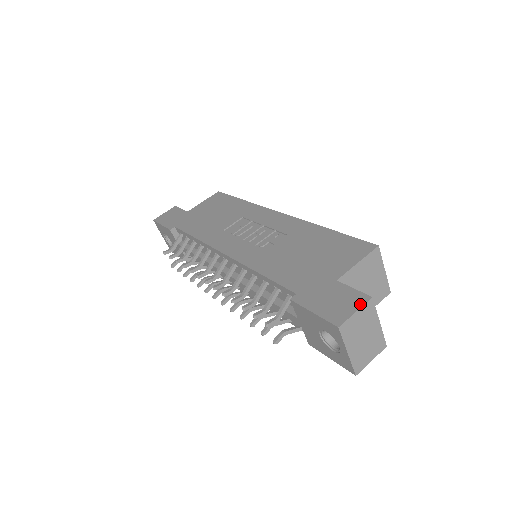
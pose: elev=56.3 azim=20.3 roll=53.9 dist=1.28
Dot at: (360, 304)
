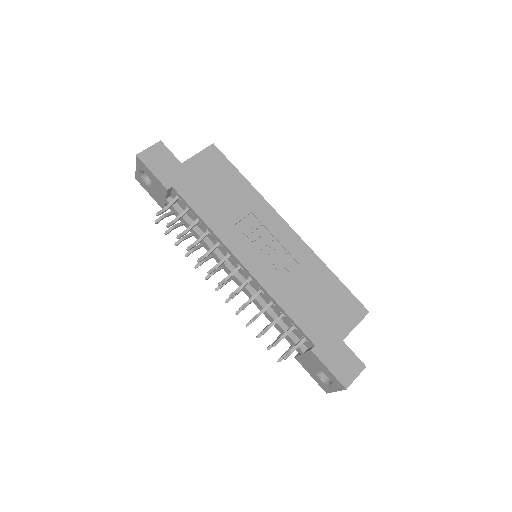
Dot at: (359, 371)
